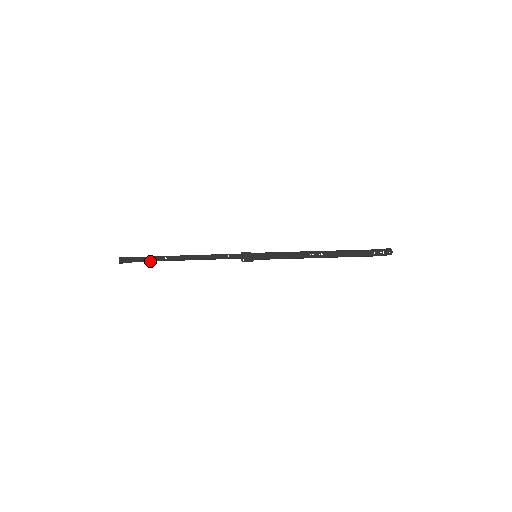
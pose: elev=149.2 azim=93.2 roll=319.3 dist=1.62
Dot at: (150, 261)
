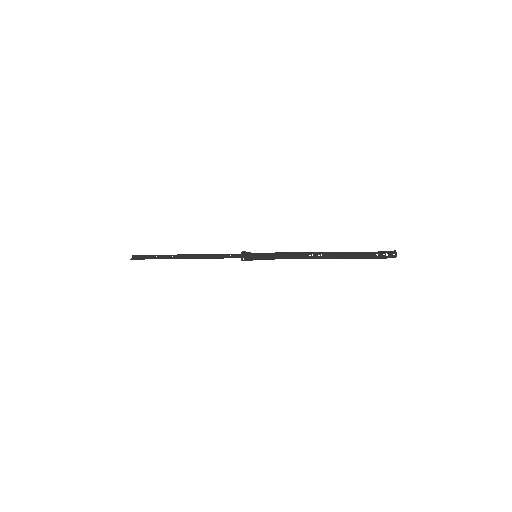
Dot at: occluded
